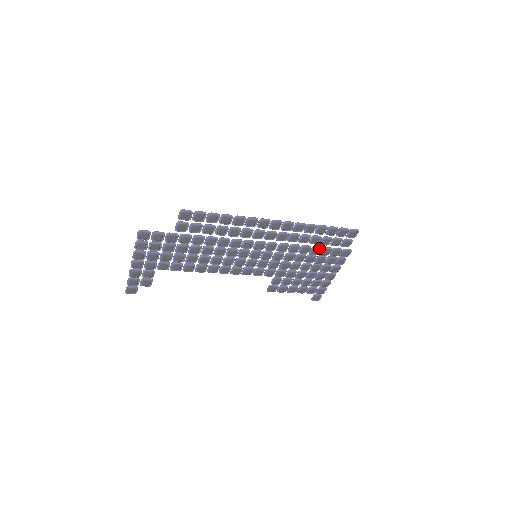
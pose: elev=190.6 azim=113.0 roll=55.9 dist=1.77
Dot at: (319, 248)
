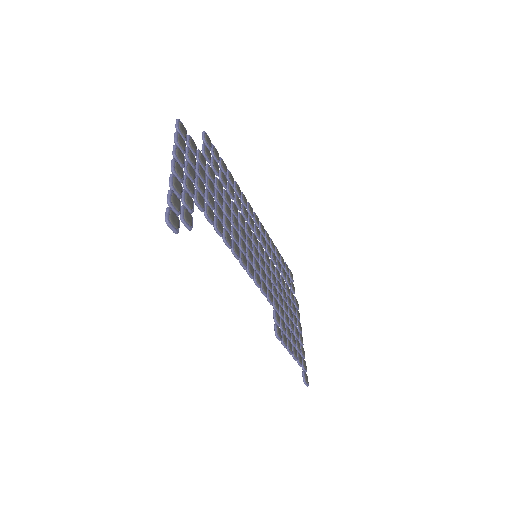
Dot at: (283, 280)
